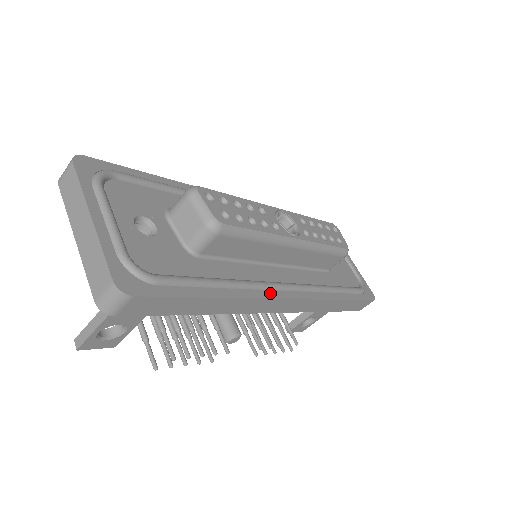
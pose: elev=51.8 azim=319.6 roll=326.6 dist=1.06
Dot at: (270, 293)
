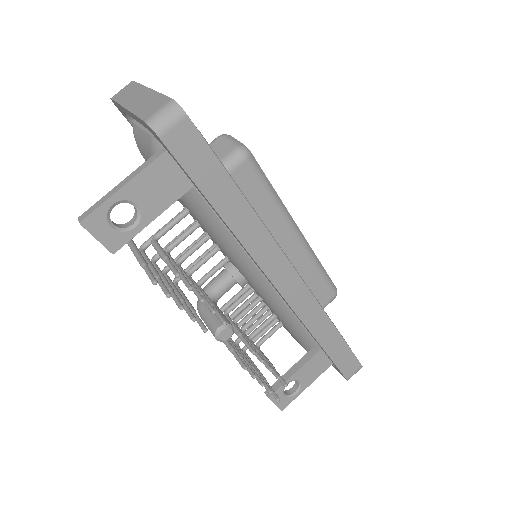
Dot at: (280, 250)
